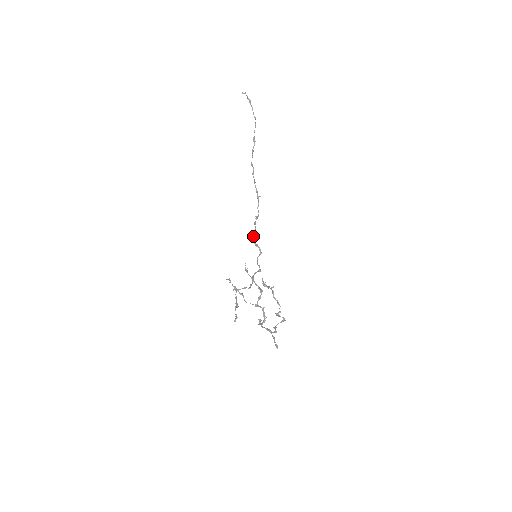
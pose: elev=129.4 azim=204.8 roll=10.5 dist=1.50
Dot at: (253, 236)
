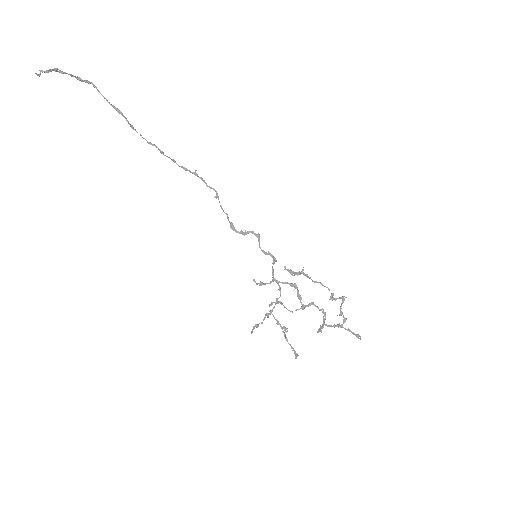
Dot at: (233, 228)
